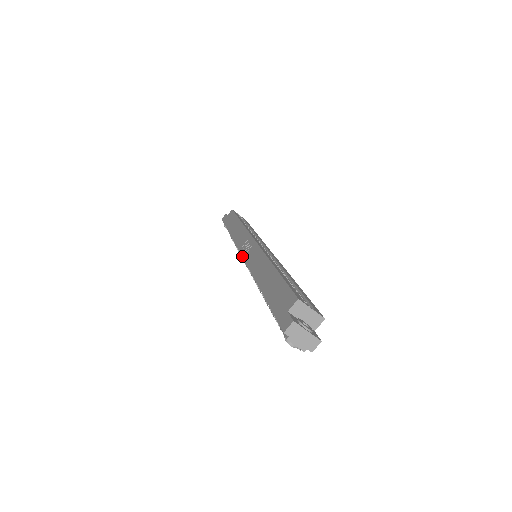
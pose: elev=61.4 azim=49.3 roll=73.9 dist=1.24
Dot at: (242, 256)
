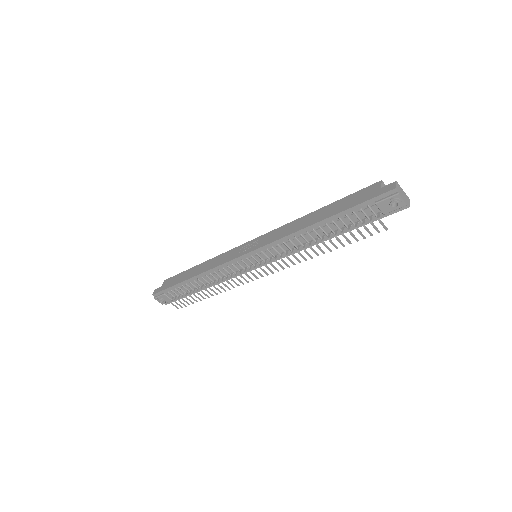
Dot at: (252, 250)
